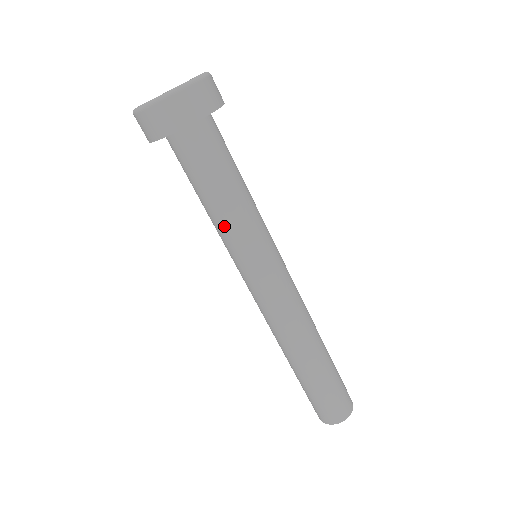
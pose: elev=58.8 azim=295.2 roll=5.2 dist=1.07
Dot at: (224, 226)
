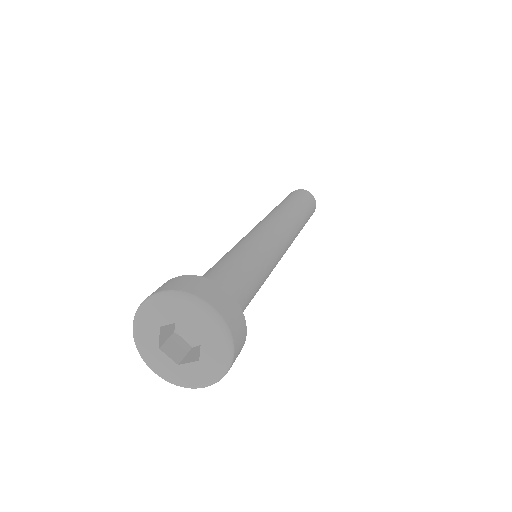
Dot at: occluded
